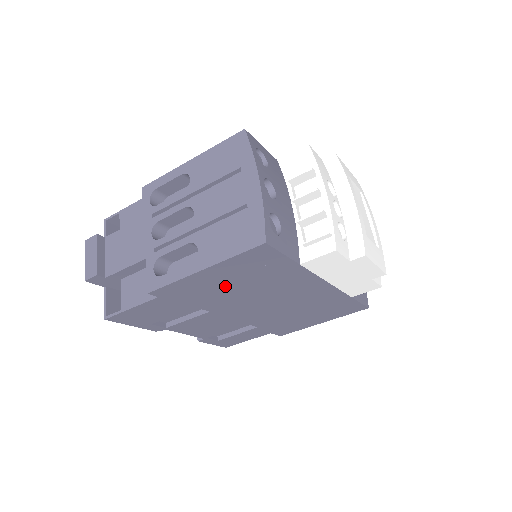
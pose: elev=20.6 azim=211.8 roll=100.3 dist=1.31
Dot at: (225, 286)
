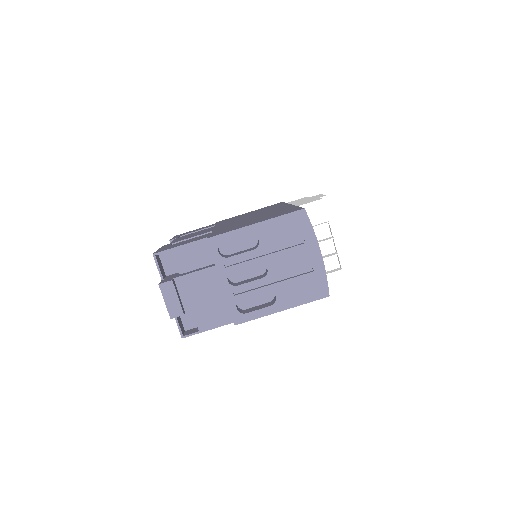
Dot at: occluded
